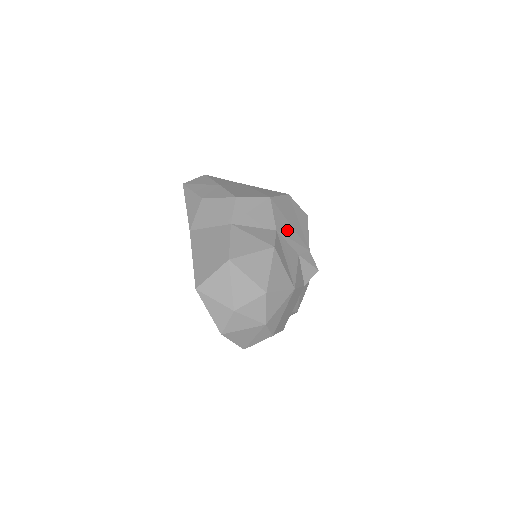
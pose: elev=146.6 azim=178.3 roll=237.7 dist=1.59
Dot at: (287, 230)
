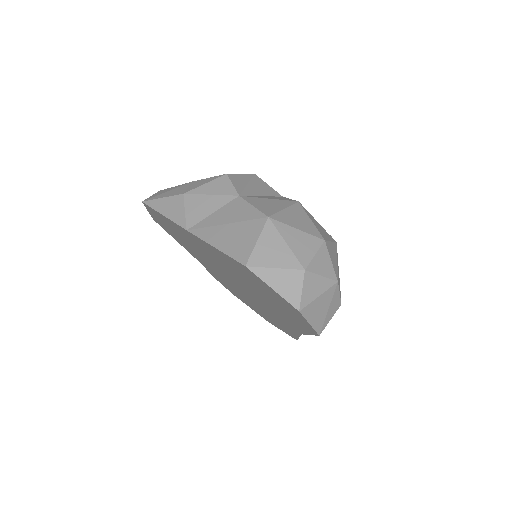
Dot at: occluded
